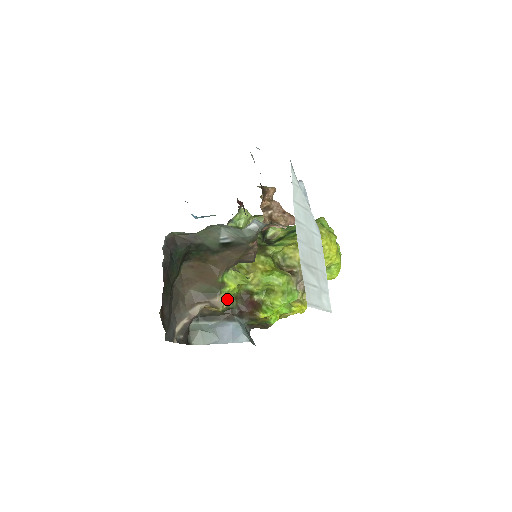
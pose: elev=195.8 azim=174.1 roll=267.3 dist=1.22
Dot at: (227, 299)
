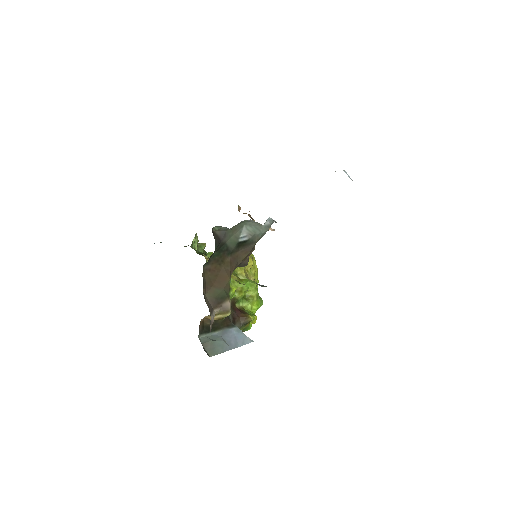
Dot at: occluded
